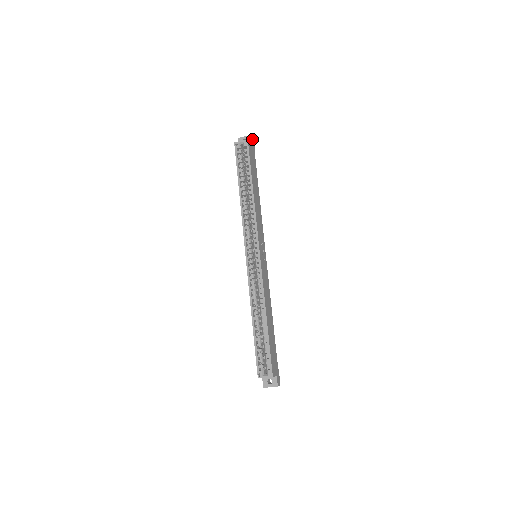
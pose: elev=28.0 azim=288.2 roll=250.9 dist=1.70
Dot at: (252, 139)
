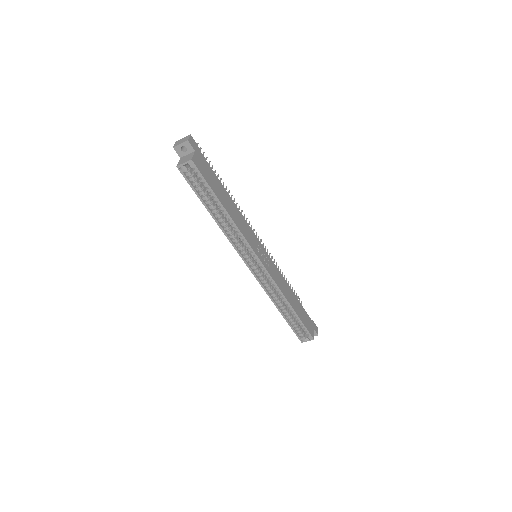
Dot at: (191, 141)
